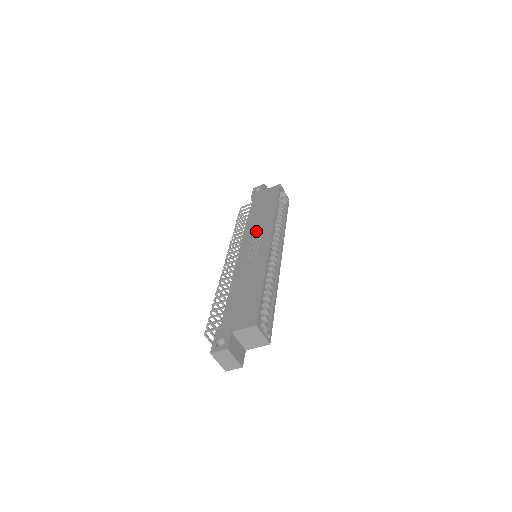
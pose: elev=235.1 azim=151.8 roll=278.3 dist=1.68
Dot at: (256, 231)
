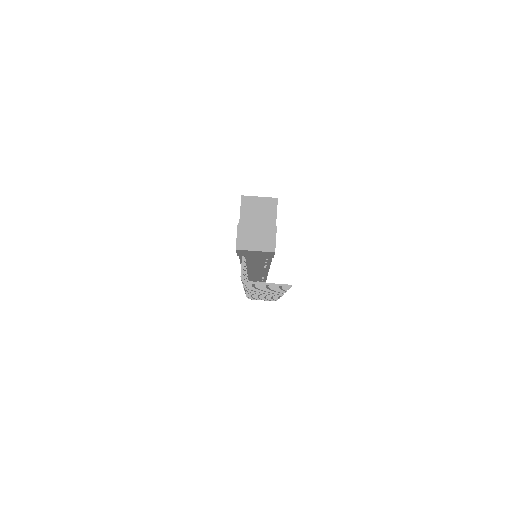
Dot at: occluded
